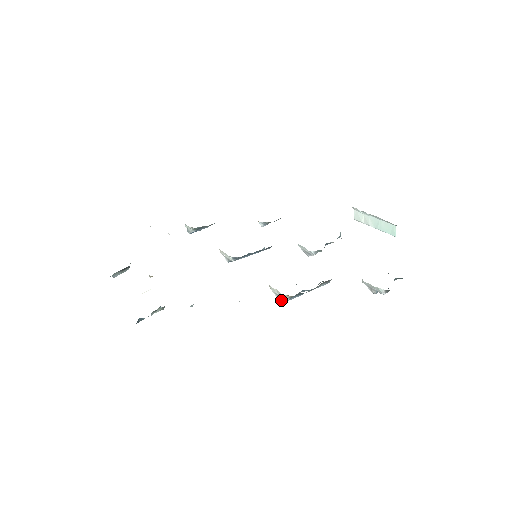
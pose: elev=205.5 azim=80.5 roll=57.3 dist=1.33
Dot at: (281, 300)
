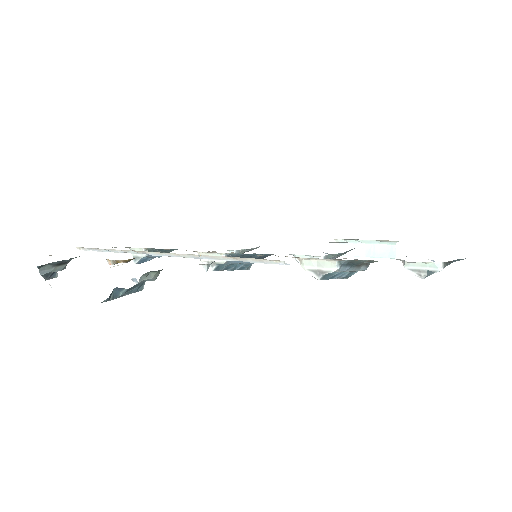
Dot at: (320, 279)
